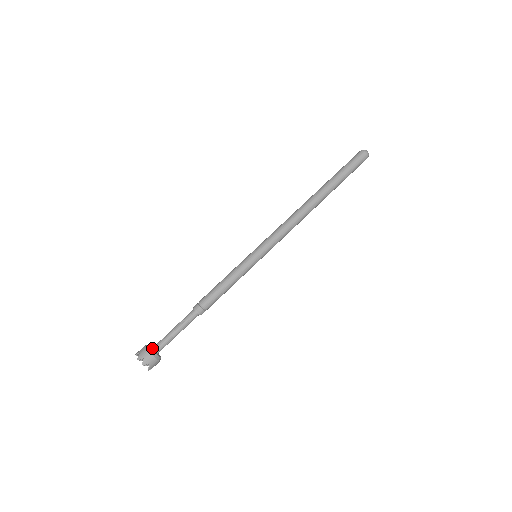
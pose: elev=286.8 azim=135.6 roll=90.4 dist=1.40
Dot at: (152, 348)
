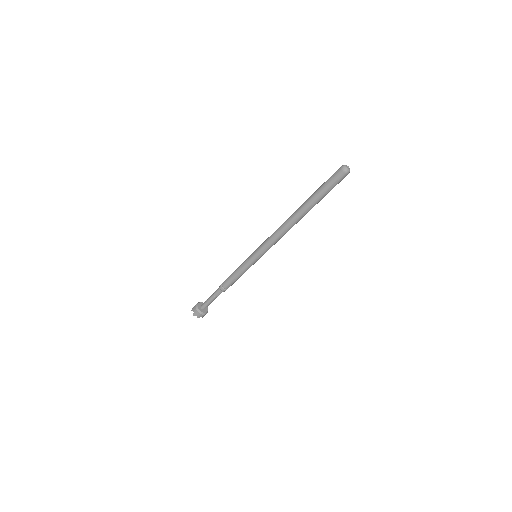
Dot at: (200, 307)
